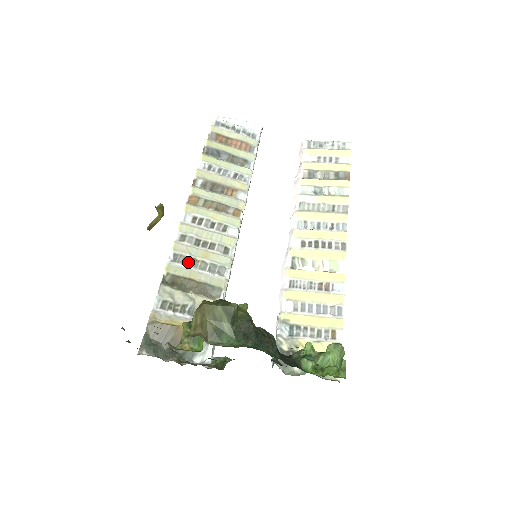
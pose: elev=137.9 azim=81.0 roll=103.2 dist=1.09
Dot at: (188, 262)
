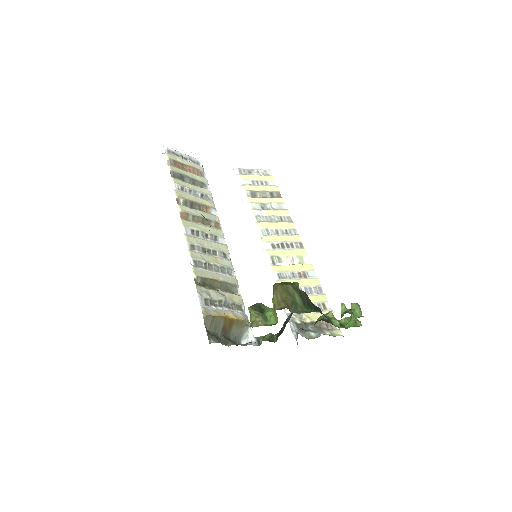
Dot at: (206, 266)
